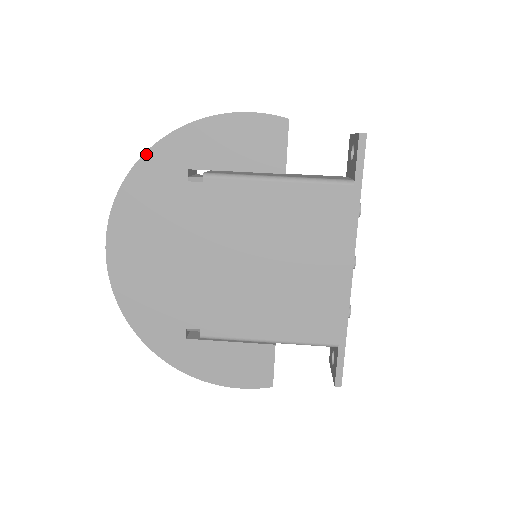
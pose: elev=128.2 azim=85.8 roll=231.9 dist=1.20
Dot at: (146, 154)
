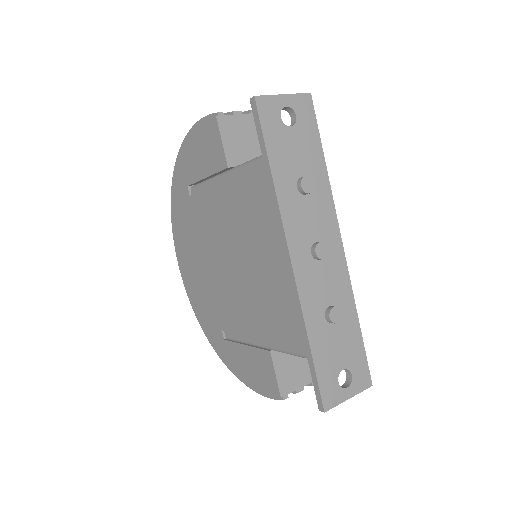
Dot at: (173, 182)
